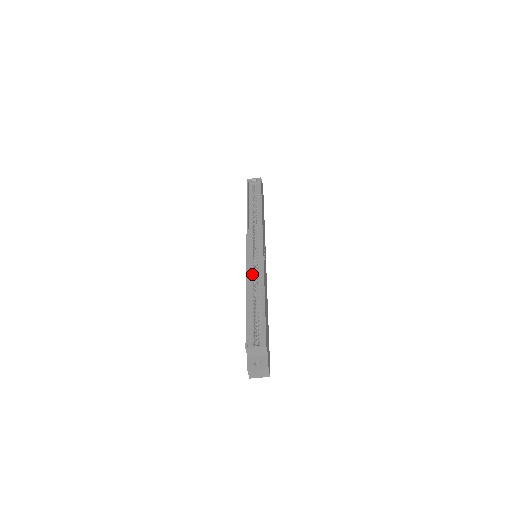
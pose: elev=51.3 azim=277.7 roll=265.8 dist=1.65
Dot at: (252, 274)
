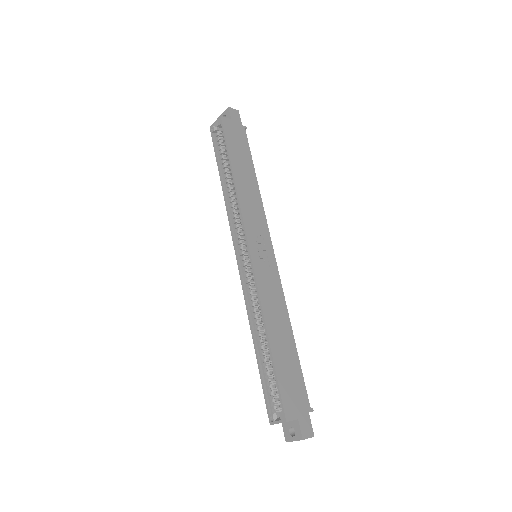
Dot at: (252, 302)
